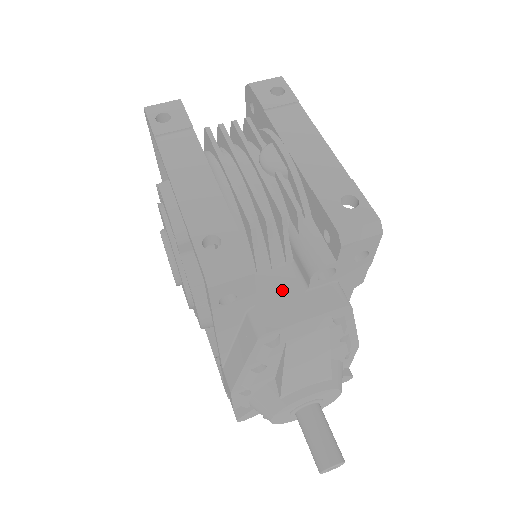
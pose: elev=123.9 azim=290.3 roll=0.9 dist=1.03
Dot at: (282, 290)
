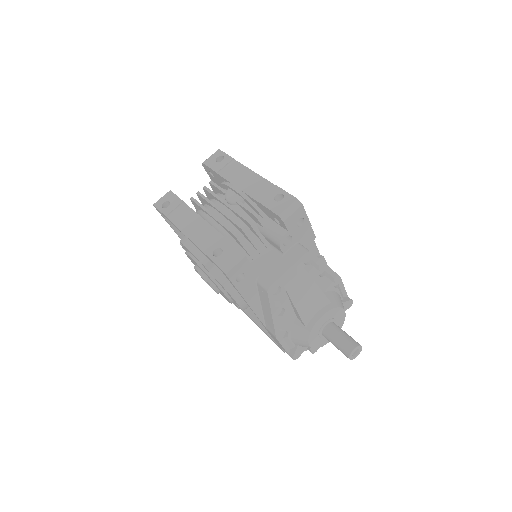
Dot at: (270, 262)
